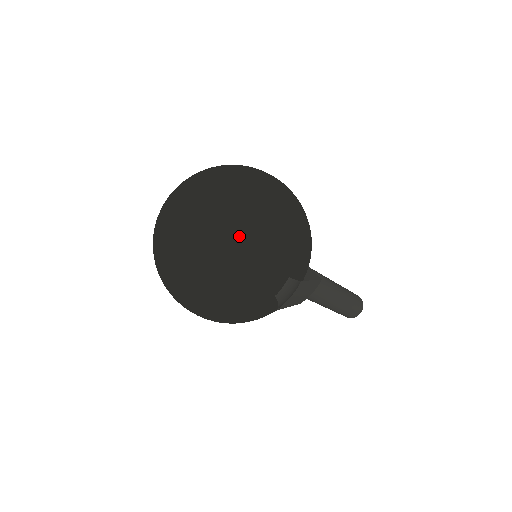
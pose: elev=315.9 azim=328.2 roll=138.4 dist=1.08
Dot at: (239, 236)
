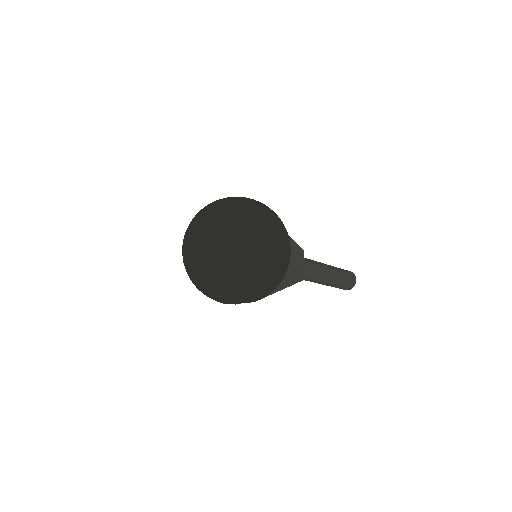
Dot at: (217, 276)
